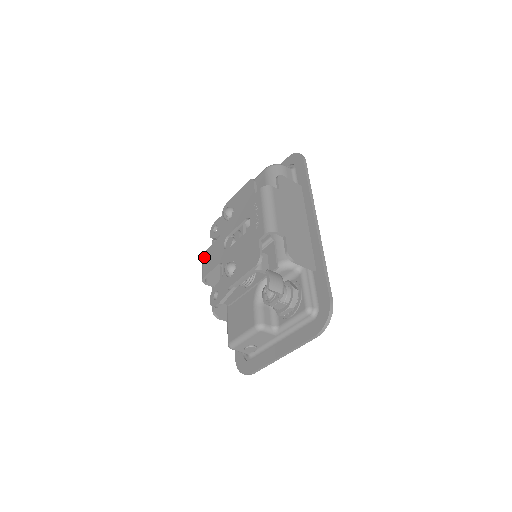
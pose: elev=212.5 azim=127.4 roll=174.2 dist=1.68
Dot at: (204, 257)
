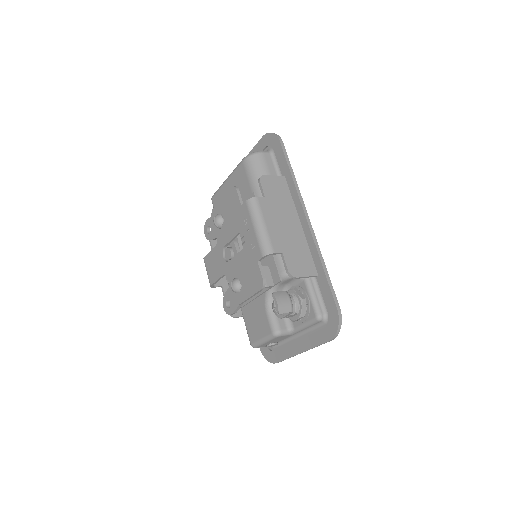
Dot at: (206, 263)
